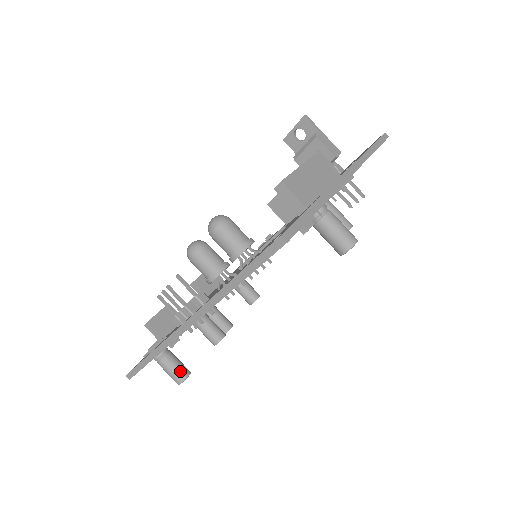
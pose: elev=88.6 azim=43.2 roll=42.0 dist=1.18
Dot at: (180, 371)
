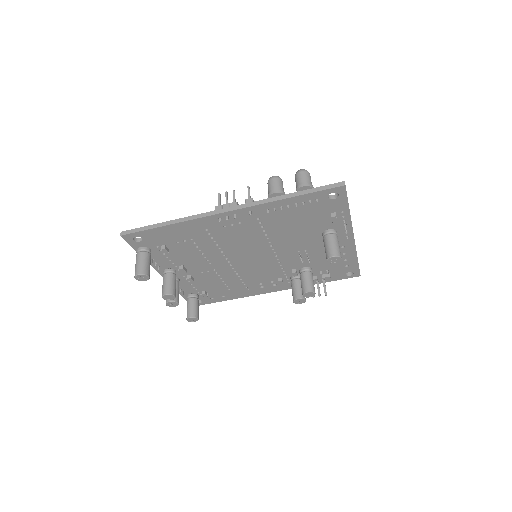
Dot at: (148, 268)
